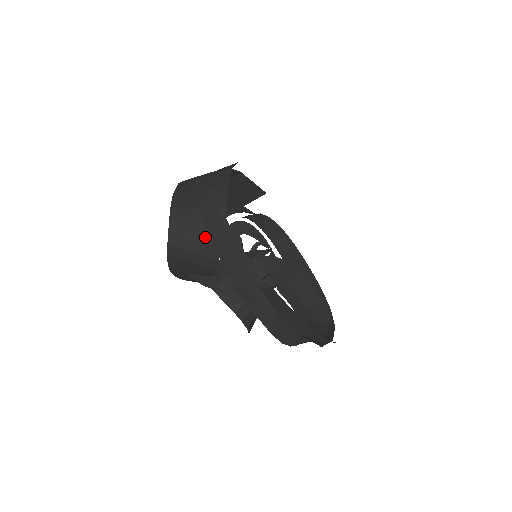
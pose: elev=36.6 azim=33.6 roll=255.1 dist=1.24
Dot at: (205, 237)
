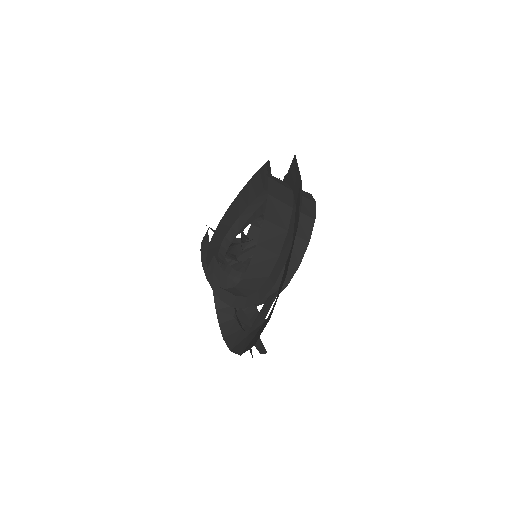
Dot at: occluded
